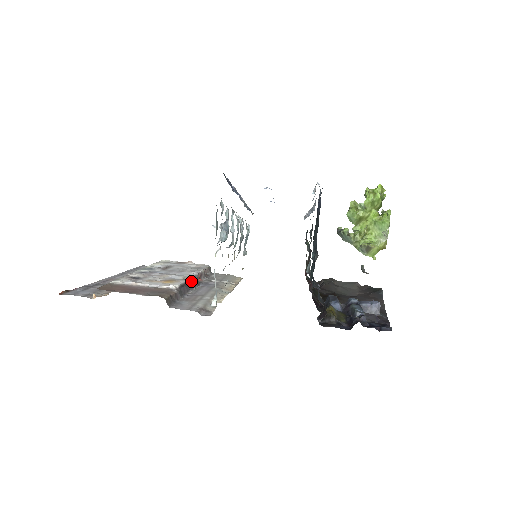
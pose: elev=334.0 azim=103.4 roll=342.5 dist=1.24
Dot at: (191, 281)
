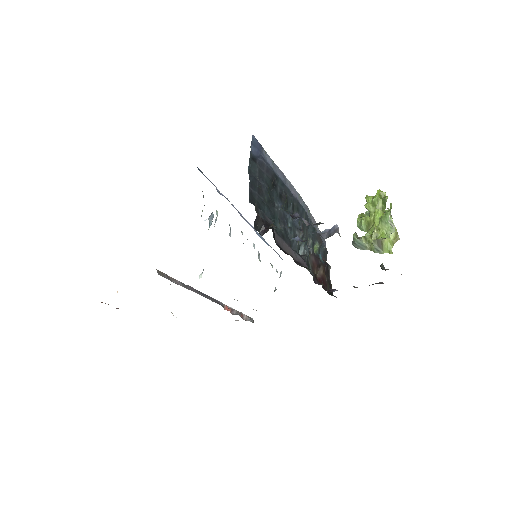
Dot at: (209, 296)
